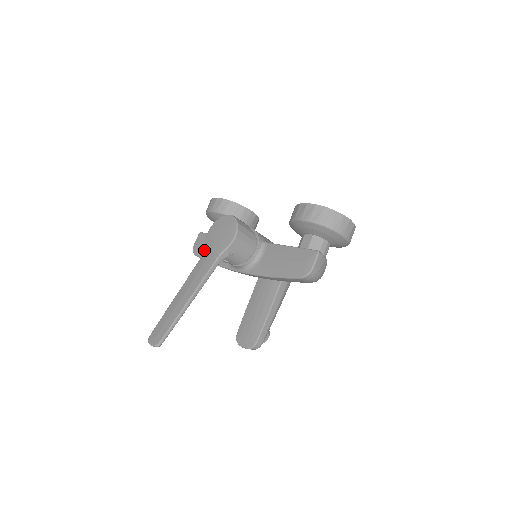
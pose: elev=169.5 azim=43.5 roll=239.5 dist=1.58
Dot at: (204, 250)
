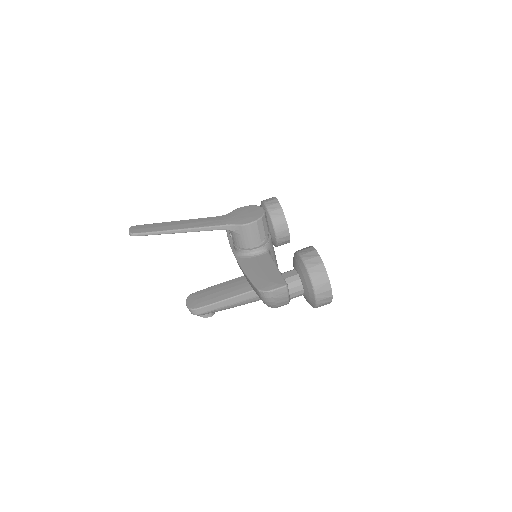
Dot at: occluded
